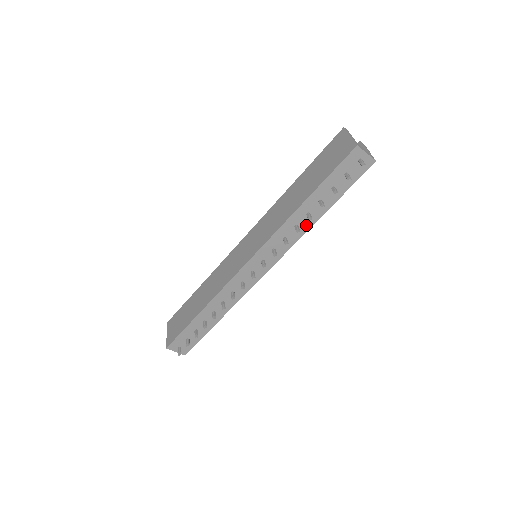
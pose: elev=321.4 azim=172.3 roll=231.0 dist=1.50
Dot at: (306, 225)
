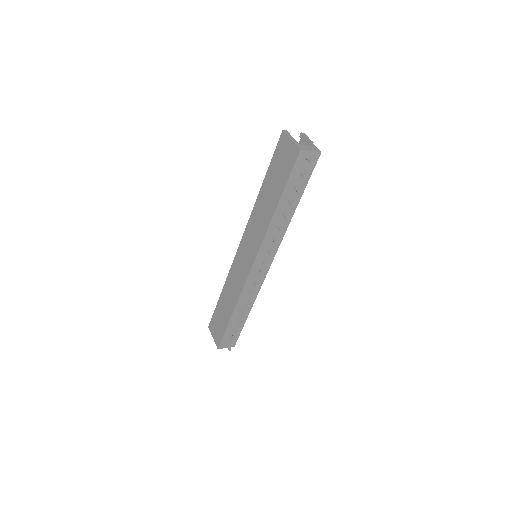
Dot at: (286, 221)
